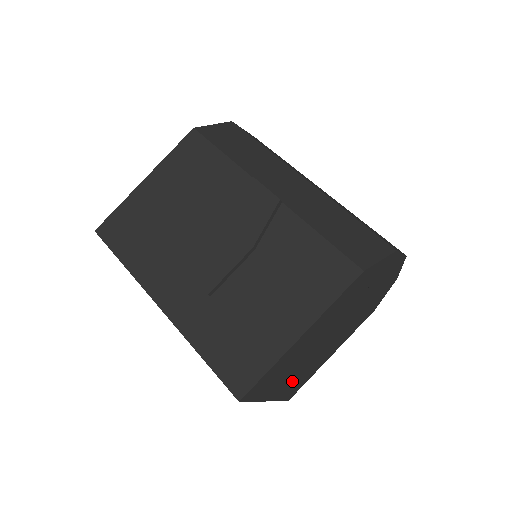
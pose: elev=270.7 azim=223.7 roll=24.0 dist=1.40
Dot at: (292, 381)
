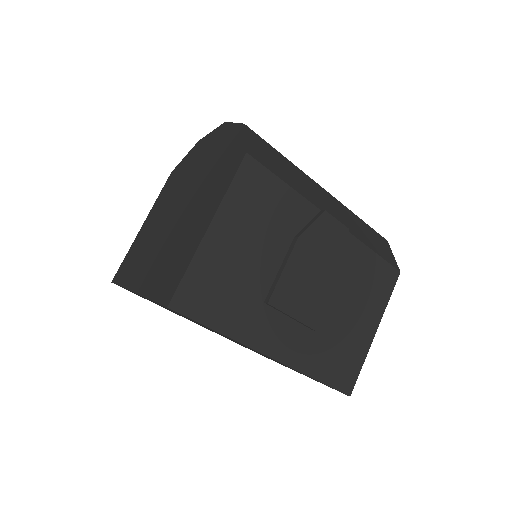
Dot at: occluded
